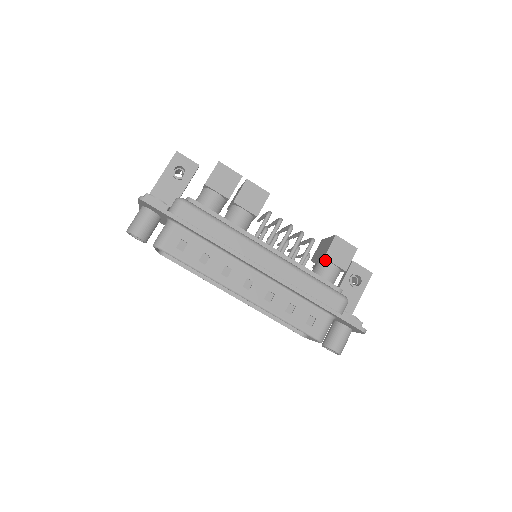
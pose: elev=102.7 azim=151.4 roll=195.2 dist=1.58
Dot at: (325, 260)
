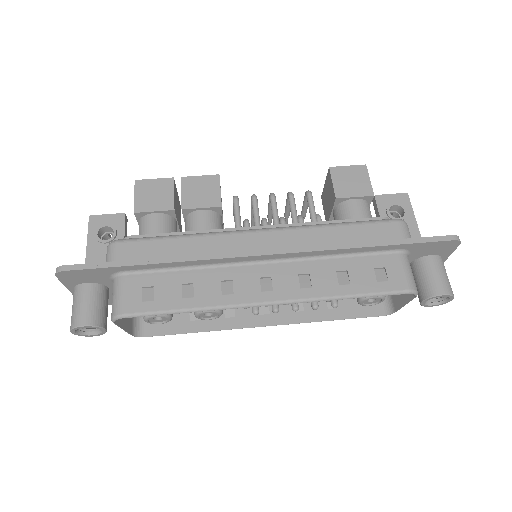
Dot at: (340, 202)
